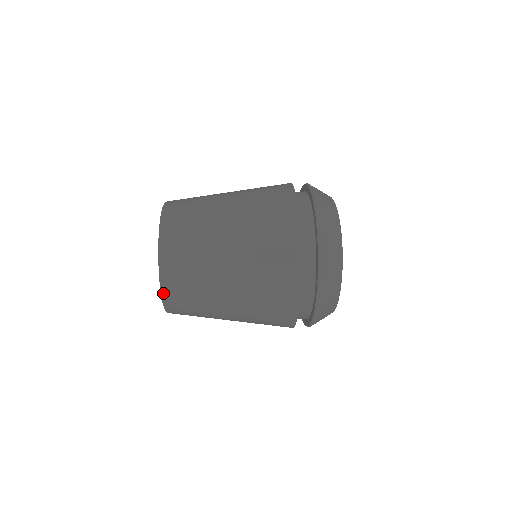
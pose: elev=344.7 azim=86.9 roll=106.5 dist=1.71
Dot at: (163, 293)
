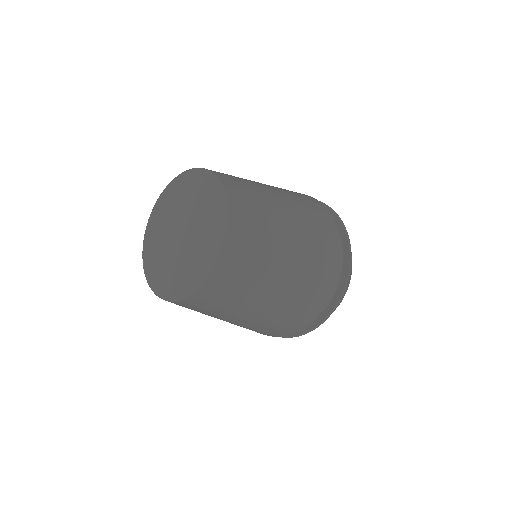
Dot at: (216, 266)
